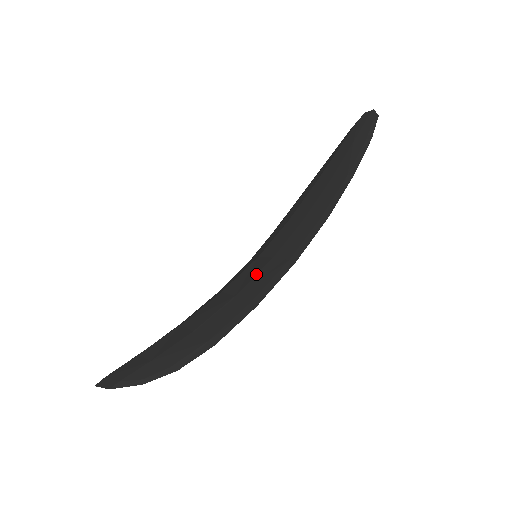
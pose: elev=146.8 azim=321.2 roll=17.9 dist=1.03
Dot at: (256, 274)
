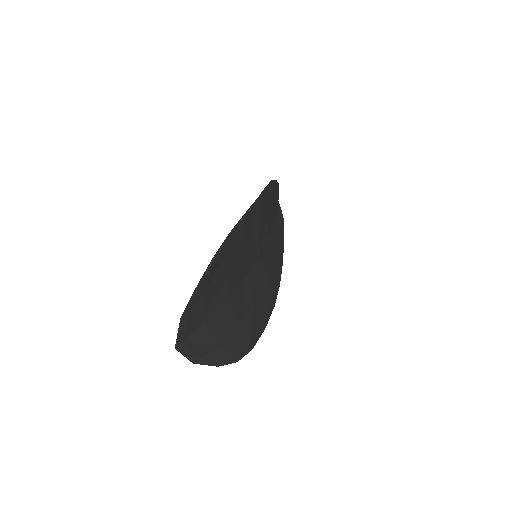
Dot at: occluded
